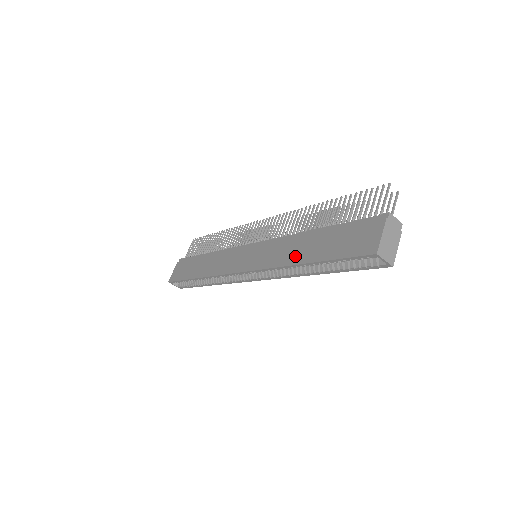
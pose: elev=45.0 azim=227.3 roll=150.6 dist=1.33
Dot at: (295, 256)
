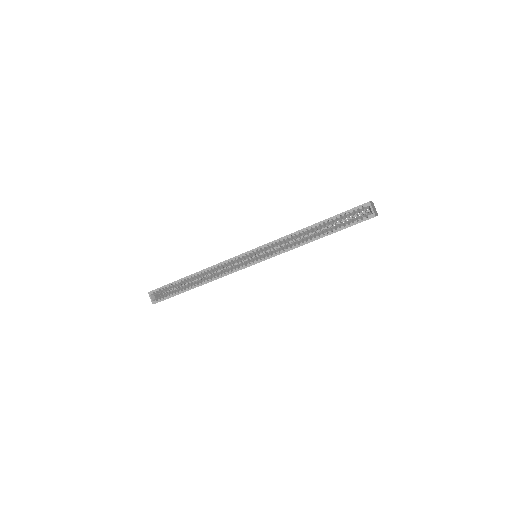
Dot at: occluded
